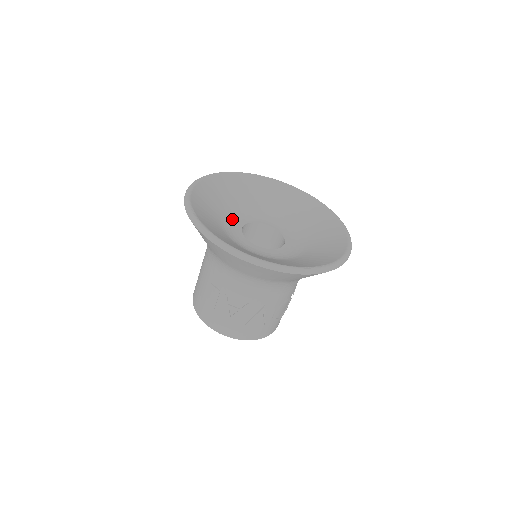
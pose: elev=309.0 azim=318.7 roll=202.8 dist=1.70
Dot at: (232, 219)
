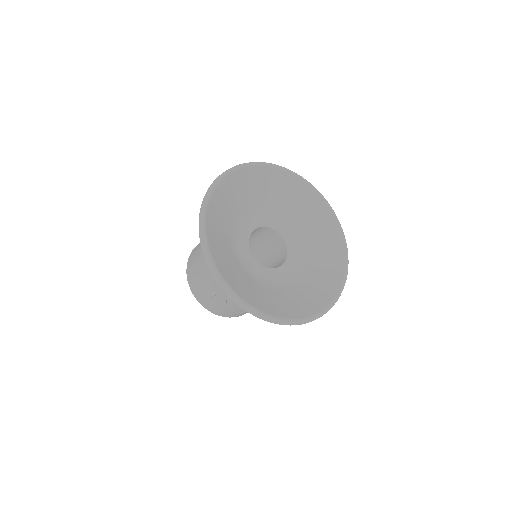
Dot at: (240, 228)
